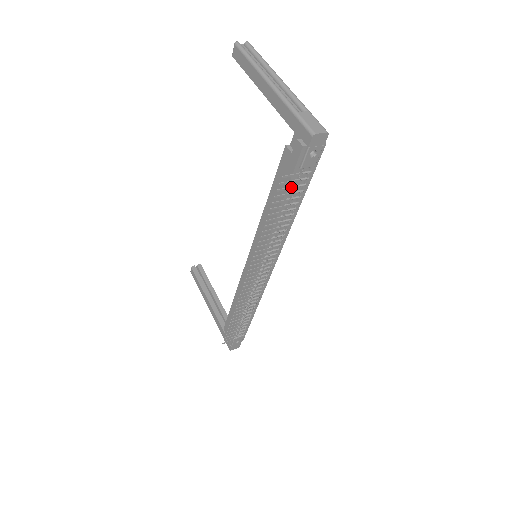
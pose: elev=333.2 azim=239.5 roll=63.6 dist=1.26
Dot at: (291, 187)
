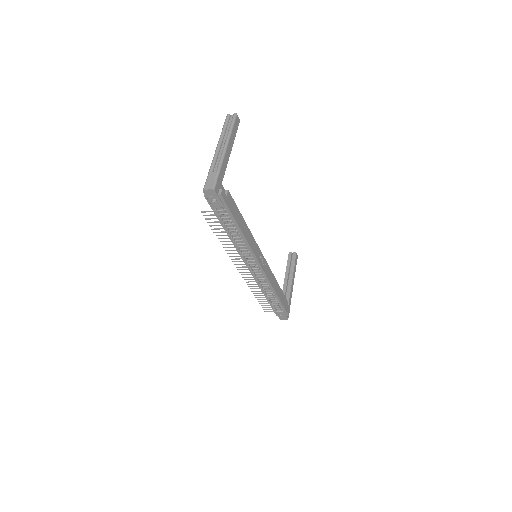
Dot at: (214, 218)
